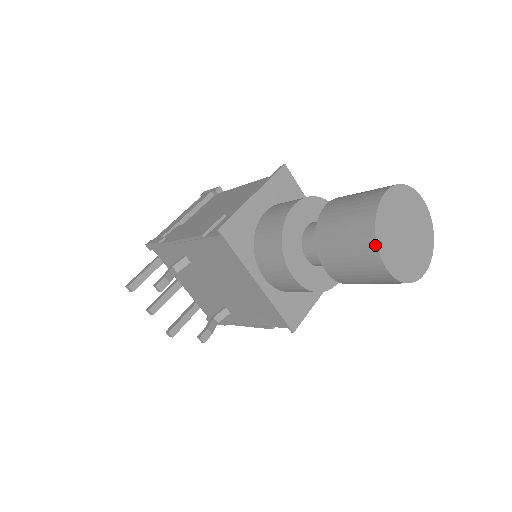
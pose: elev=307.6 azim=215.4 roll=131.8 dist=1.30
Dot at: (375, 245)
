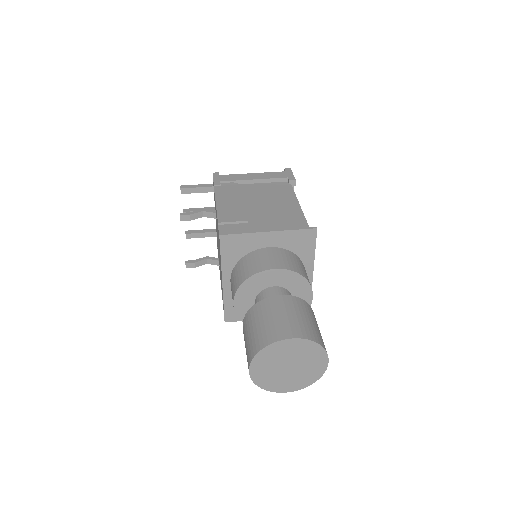
Dot at: (253, 357)
